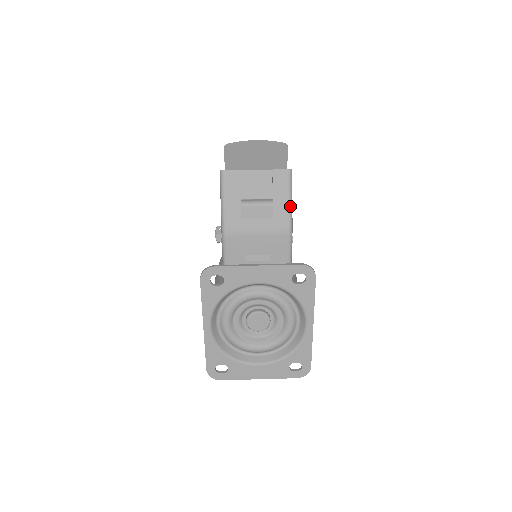
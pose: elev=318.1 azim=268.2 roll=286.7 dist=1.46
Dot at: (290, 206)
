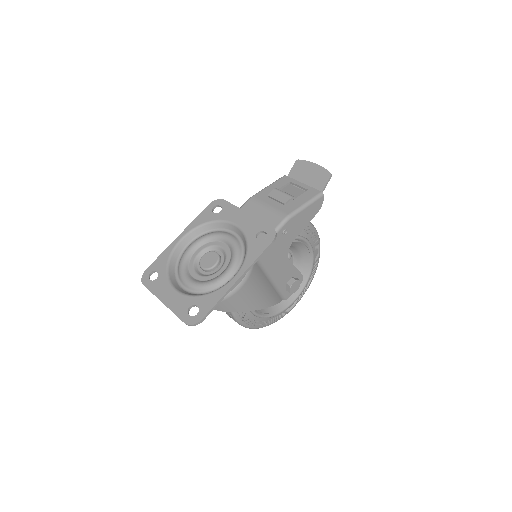
Dot at: (302, 206)
